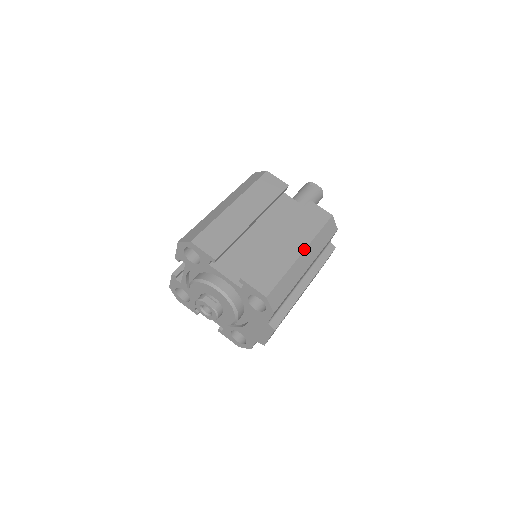
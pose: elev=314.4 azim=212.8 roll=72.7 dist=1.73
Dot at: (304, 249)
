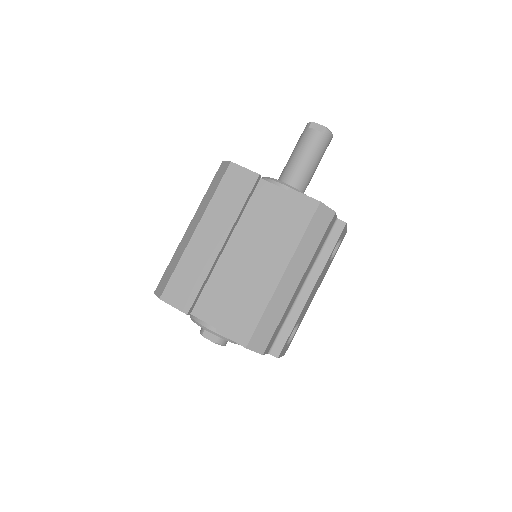
Dot at: (285, 269)
